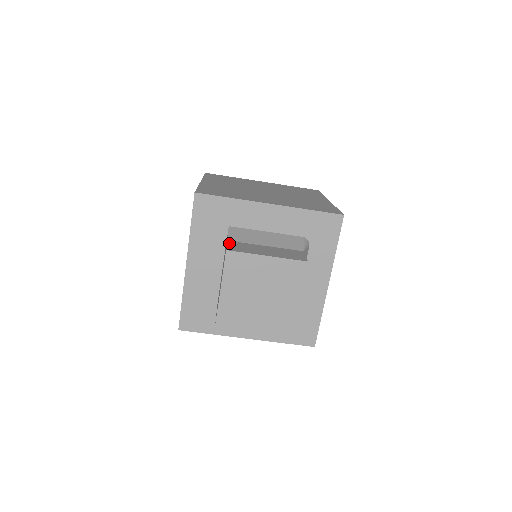
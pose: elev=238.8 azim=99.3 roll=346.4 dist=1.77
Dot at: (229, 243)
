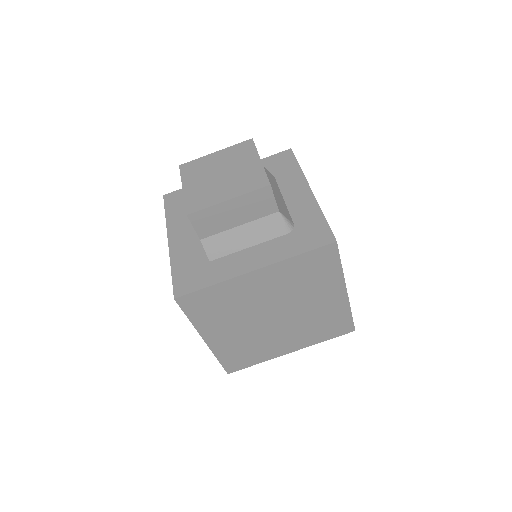
Dot at: occluded
